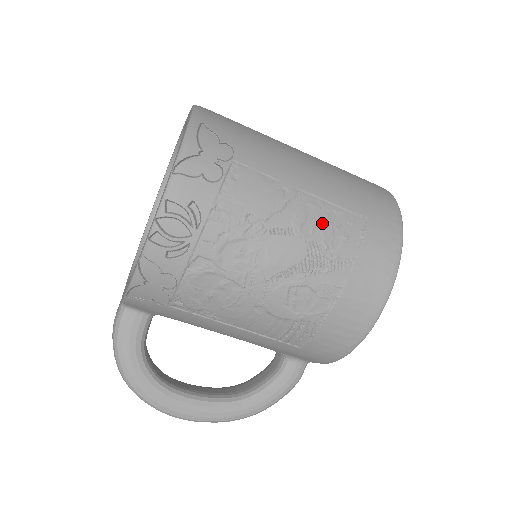
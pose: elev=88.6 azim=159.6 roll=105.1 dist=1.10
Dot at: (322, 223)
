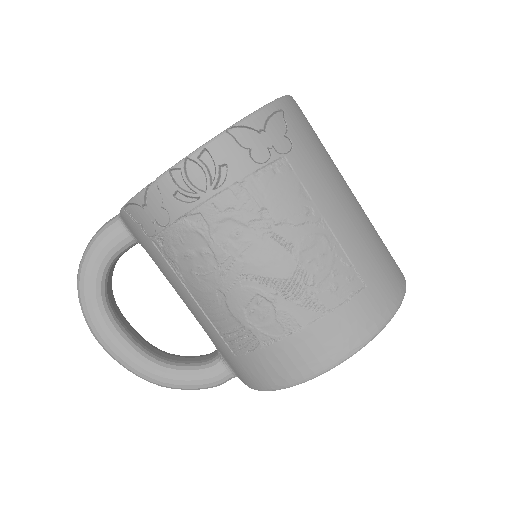
Dot at: (323, 261)
